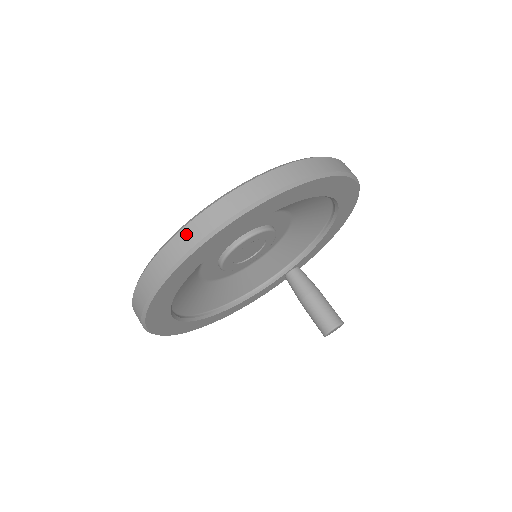
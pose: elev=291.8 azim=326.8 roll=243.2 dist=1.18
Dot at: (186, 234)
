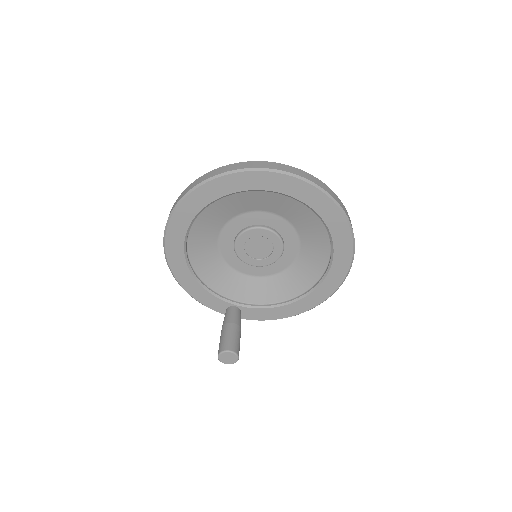
Dot at: (295, 169)
